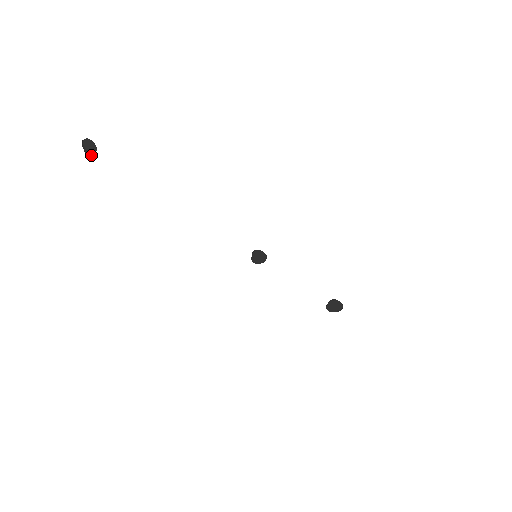
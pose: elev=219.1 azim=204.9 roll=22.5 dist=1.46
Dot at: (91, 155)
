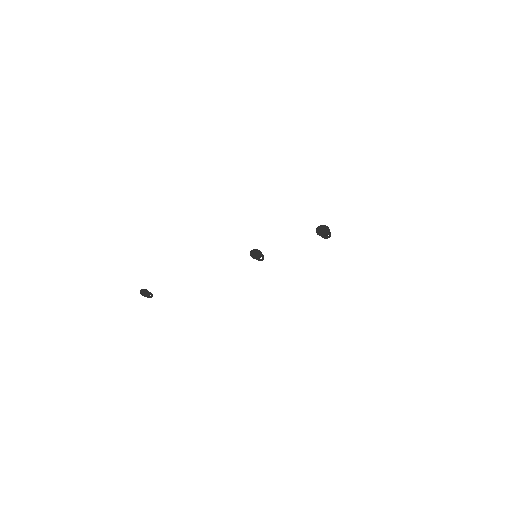
Dot at: (151, 296)
